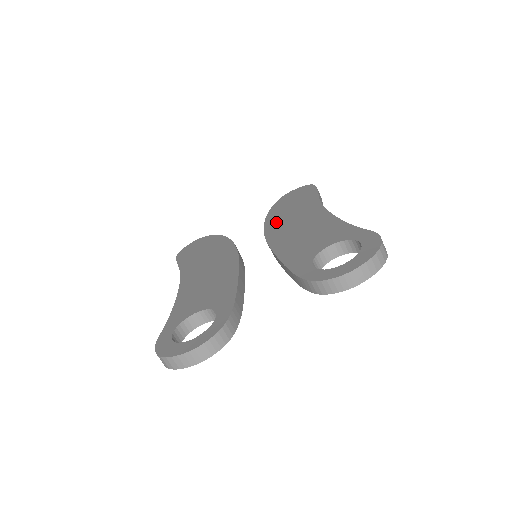
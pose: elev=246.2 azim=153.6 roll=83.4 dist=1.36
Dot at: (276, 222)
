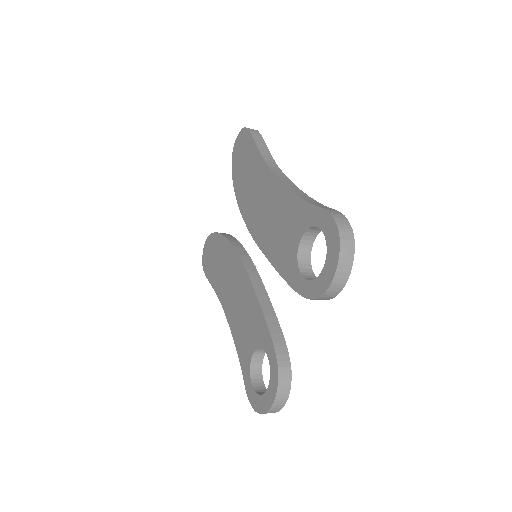
Dot at: (246, 205)
